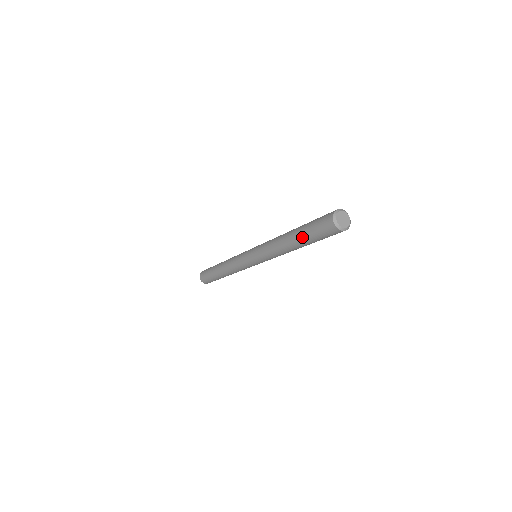
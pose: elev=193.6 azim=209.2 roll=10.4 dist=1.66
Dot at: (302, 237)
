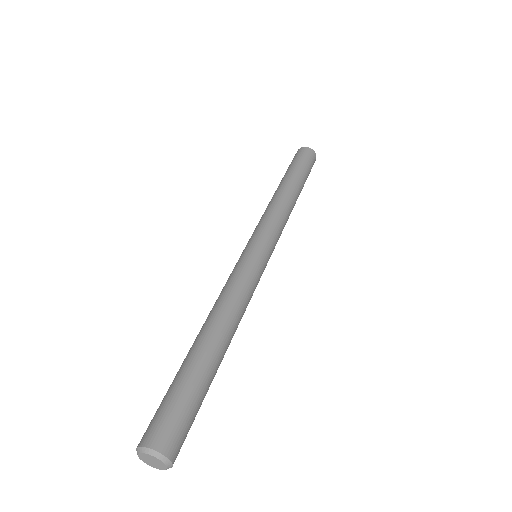
Dot at: occluded
